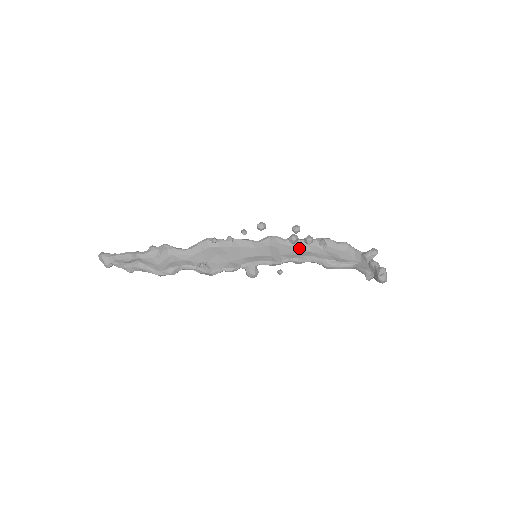
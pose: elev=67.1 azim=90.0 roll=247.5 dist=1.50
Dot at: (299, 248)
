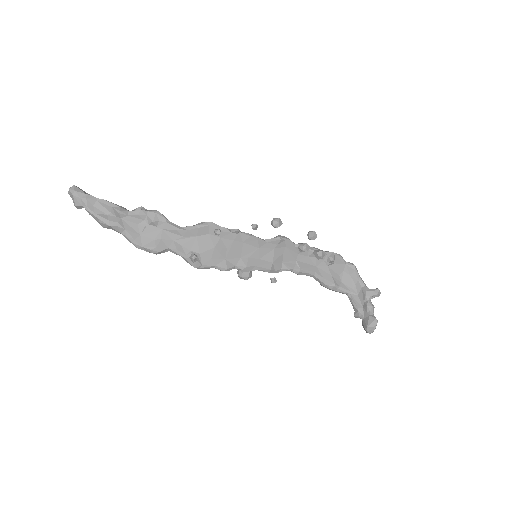
Dot at: (305, 257)
